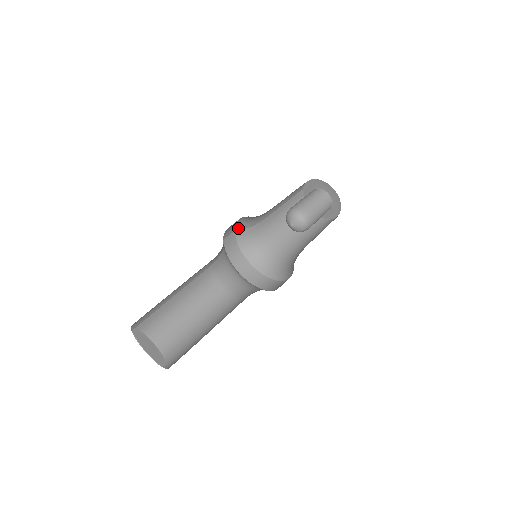
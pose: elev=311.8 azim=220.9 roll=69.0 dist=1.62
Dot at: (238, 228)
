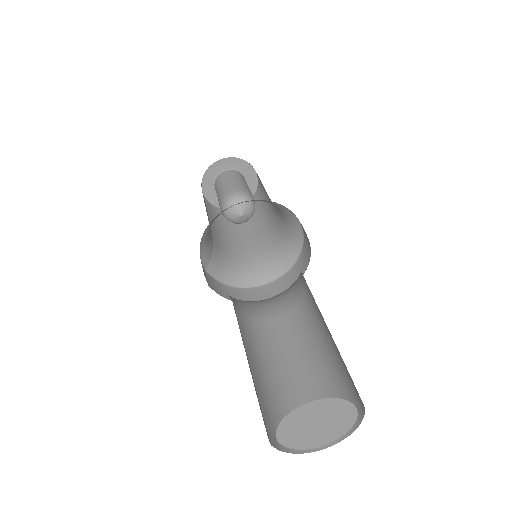
Dot at: (205, 264)
